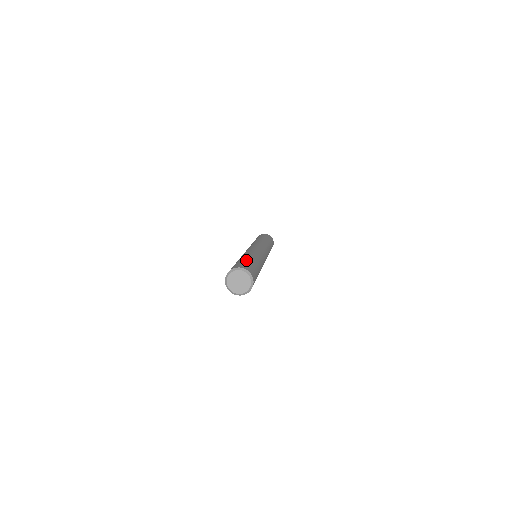
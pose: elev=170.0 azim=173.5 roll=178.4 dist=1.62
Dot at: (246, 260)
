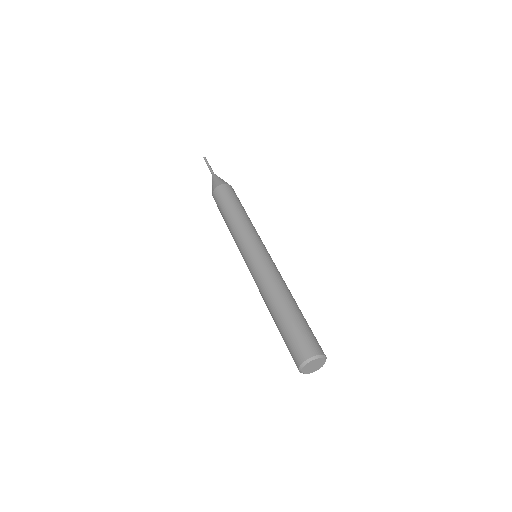
Dot at: occluded
